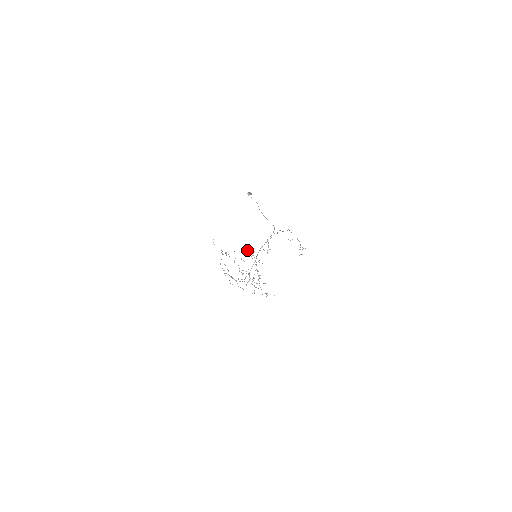
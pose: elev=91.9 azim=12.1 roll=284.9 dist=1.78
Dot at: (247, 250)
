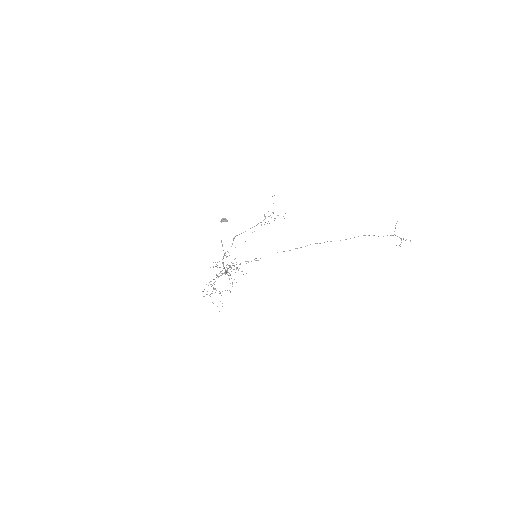
Dot at: (215, 262)
